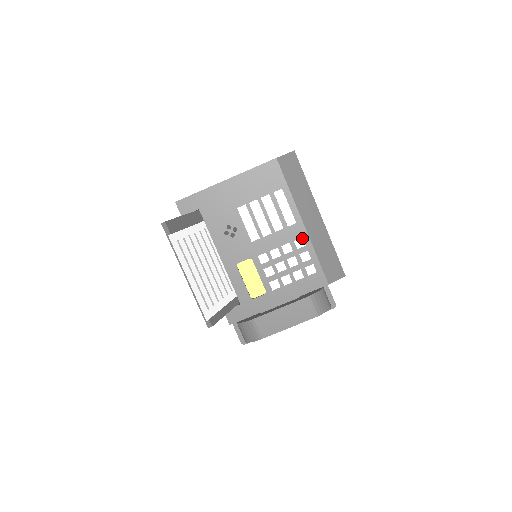
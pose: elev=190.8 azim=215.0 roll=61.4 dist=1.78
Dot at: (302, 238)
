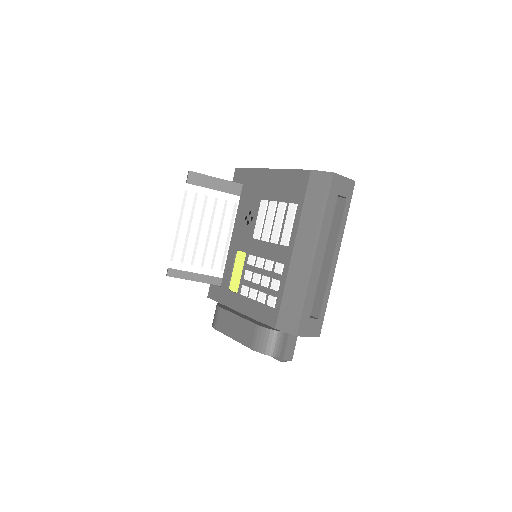
Dot at: (282, 265)
